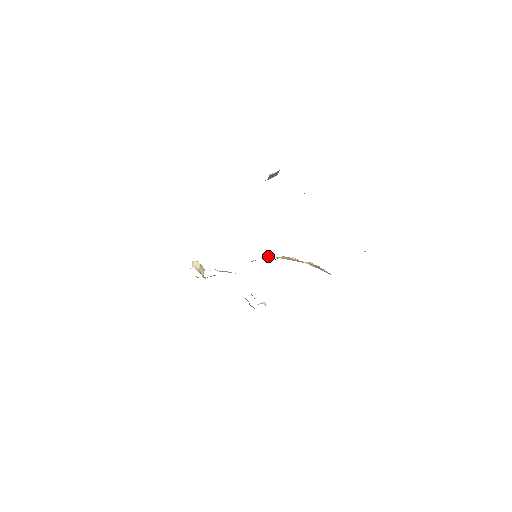
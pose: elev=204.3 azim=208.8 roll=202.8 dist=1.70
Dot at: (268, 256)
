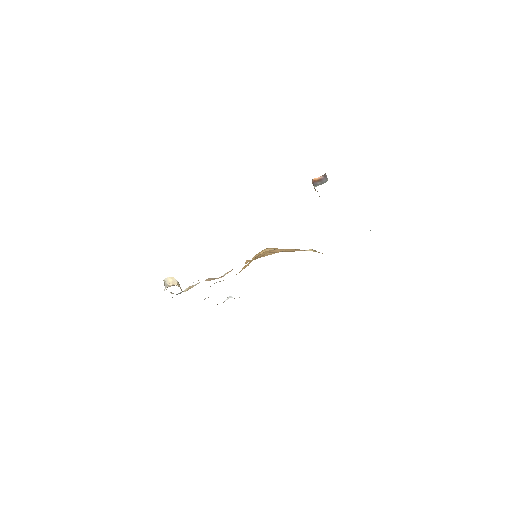
Dot at: (273, 253)
